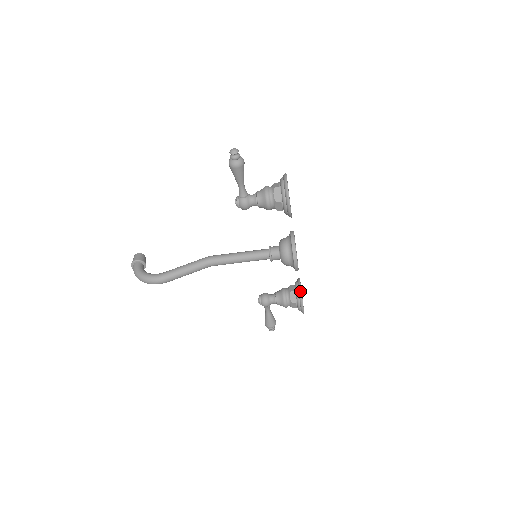
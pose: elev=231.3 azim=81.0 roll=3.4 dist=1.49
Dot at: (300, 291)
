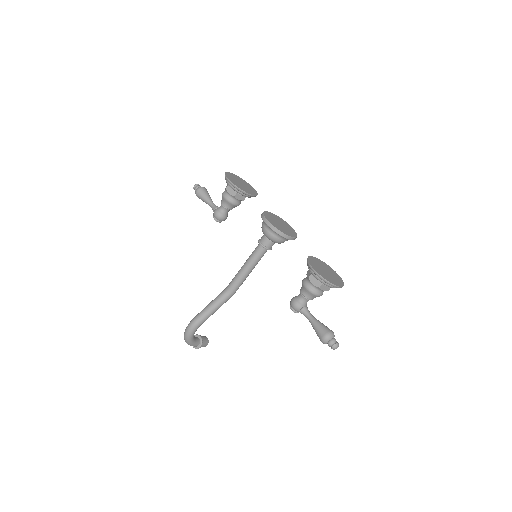
Dot at: (307, 258)
